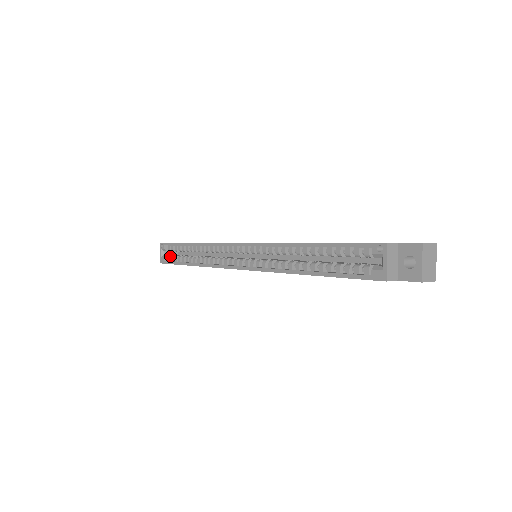
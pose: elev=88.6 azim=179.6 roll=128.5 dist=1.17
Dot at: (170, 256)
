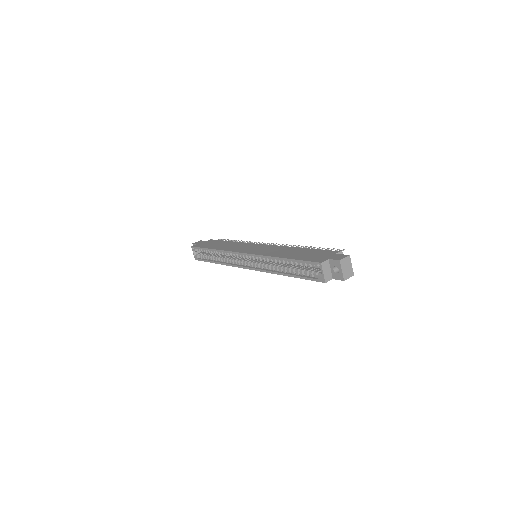
Dot at: (201, 255)
